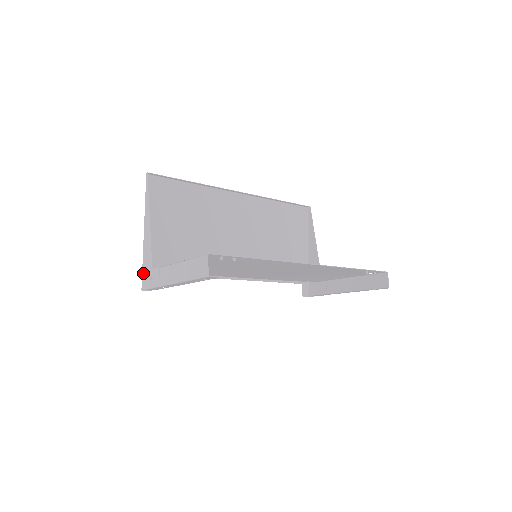
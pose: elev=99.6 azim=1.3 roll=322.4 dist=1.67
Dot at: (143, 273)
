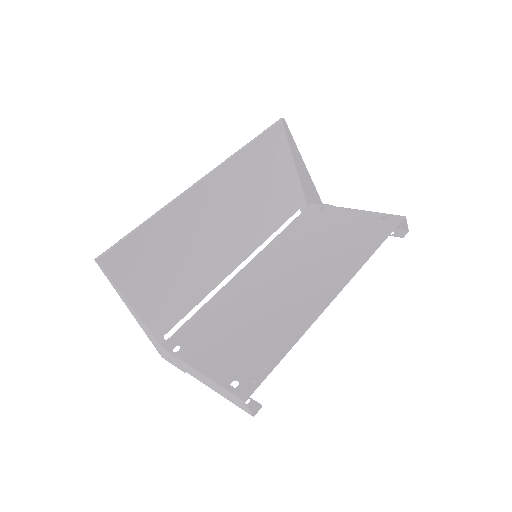
Dot at: (155, 347)
